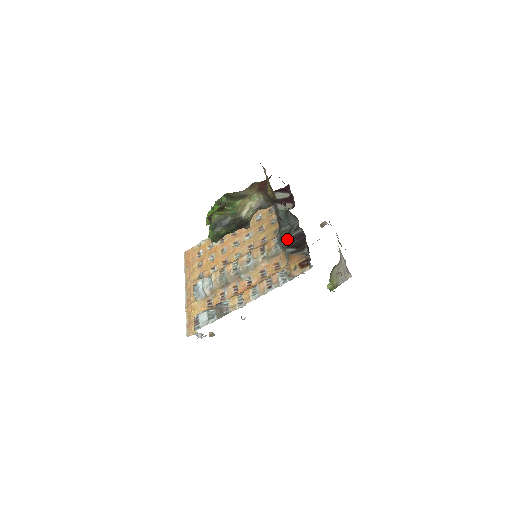
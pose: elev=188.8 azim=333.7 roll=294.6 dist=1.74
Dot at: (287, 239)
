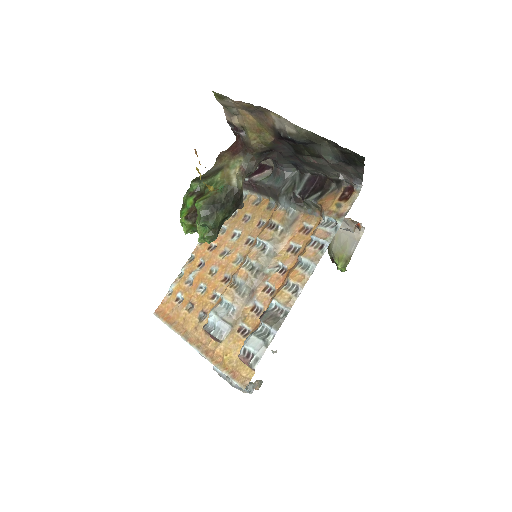
Dot at: (298, 194)
